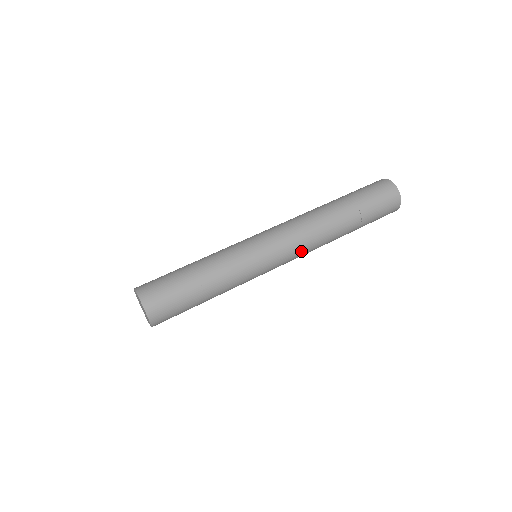
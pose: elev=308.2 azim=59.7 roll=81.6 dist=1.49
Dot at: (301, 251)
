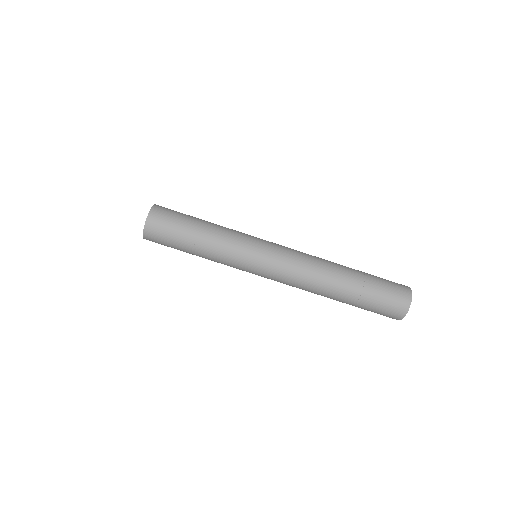
Dot at: (287, 284)
